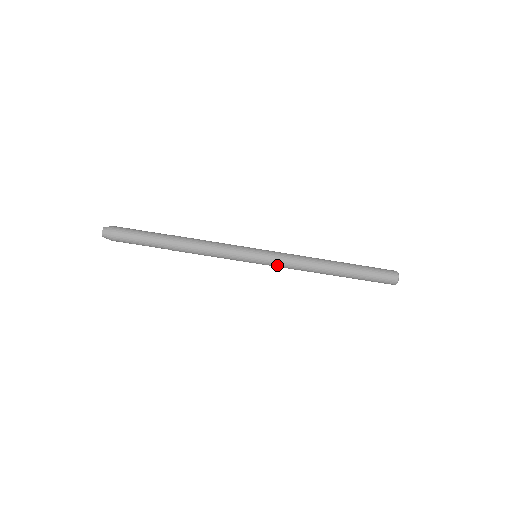
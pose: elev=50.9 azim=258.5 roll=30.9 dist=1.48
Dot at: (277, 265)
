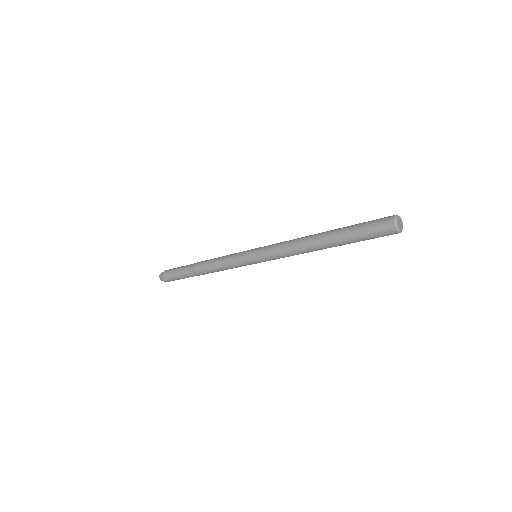
Dot at: (273, 259)
